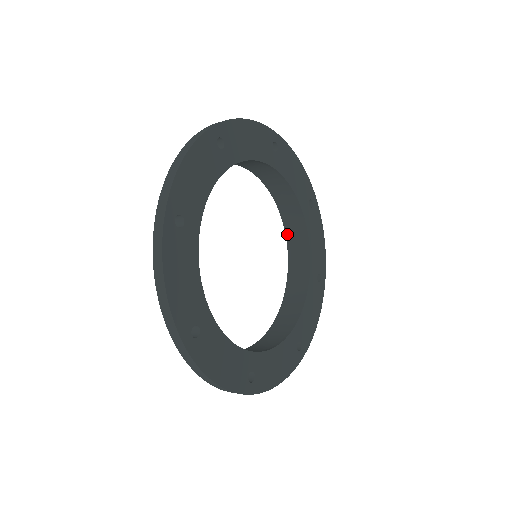
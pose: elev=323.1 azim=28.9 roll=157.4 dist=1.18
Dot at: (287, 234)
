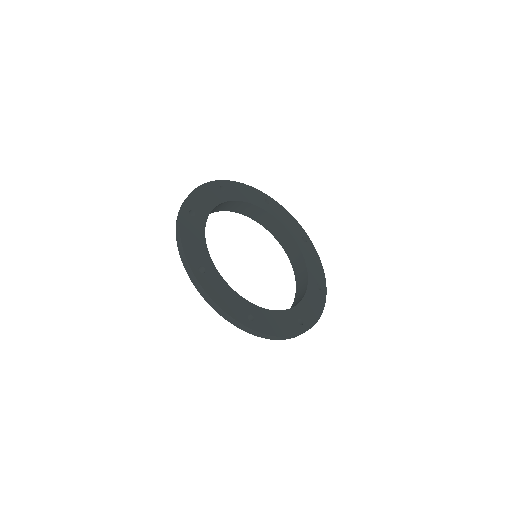
Dot at: (267, 229)
